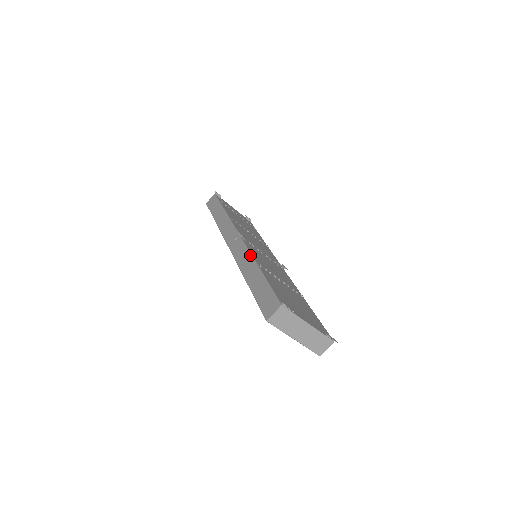
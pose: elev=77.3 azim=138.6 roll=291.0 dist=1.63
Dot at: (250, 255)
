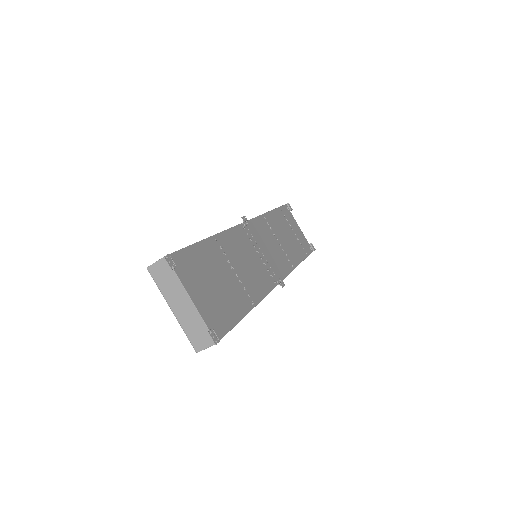
Dot at: (222, 231)
